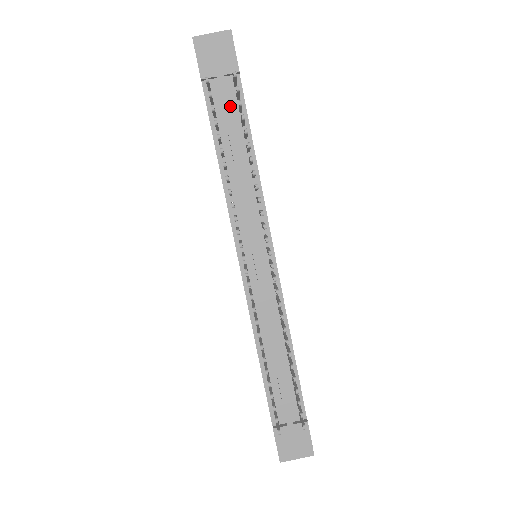
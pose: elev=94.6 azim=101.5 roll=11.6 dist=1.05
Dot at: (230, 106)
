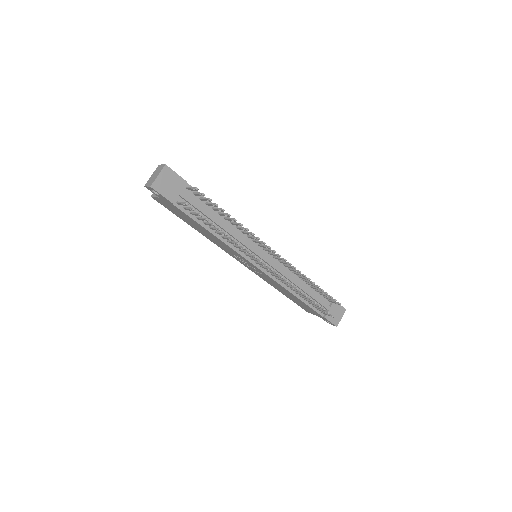
Dot at: (195, 202)
